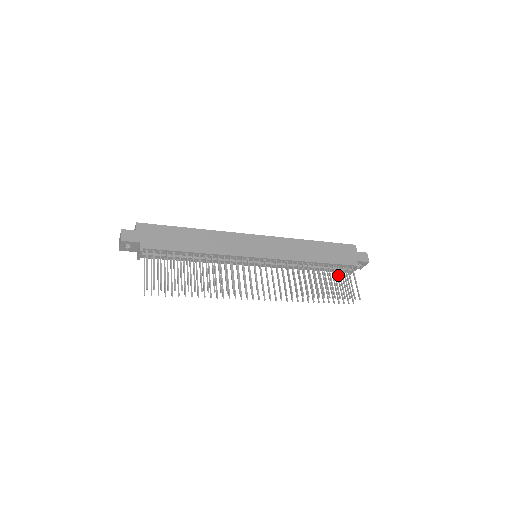
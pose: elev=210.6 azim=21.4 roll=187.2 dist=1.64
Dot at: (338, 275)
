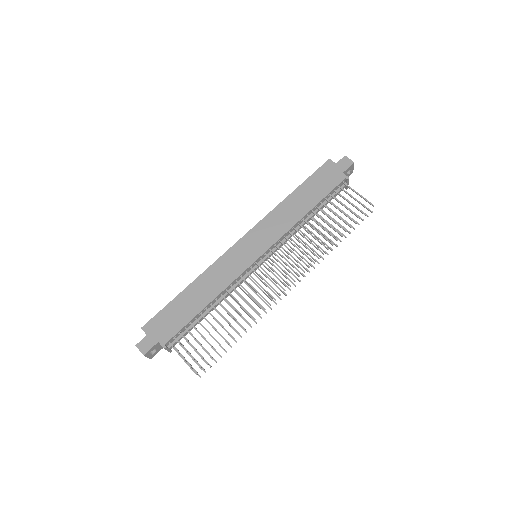
Dot at: occluded
